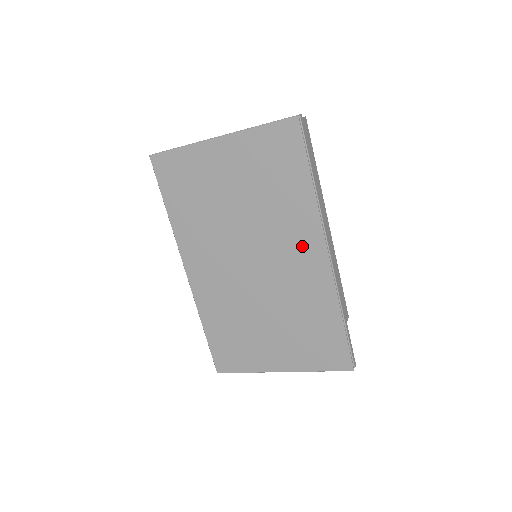
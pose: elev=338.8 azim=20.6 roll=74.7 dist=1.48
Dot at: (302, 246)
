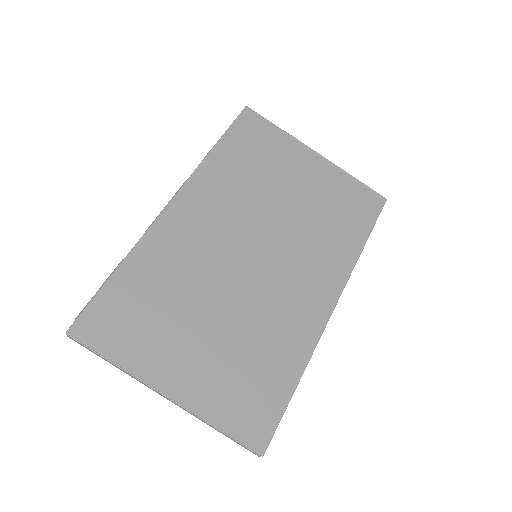
Dot at: (317, 282)
